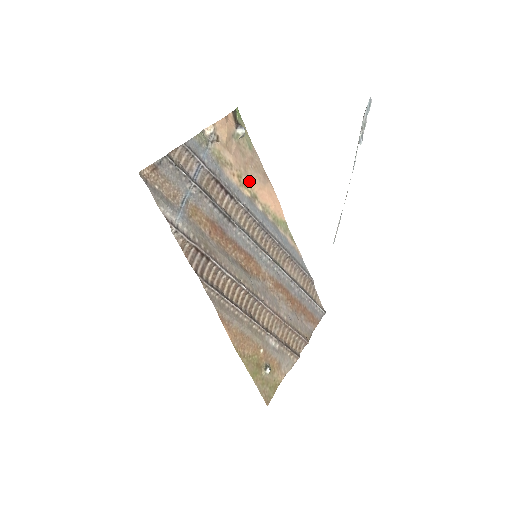
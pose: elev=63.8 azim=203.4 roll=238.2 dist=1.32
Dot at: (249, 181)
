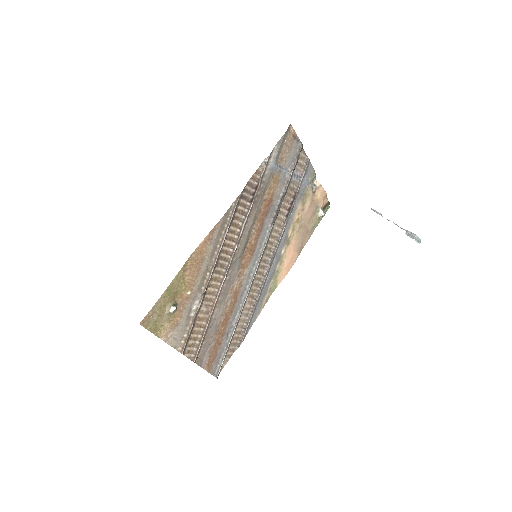
Dot at: (297, 232)
